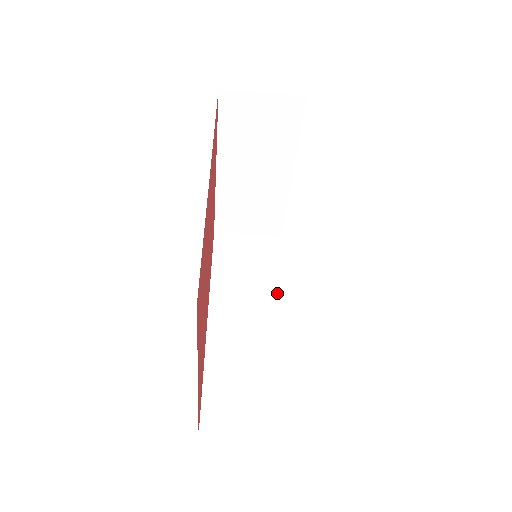
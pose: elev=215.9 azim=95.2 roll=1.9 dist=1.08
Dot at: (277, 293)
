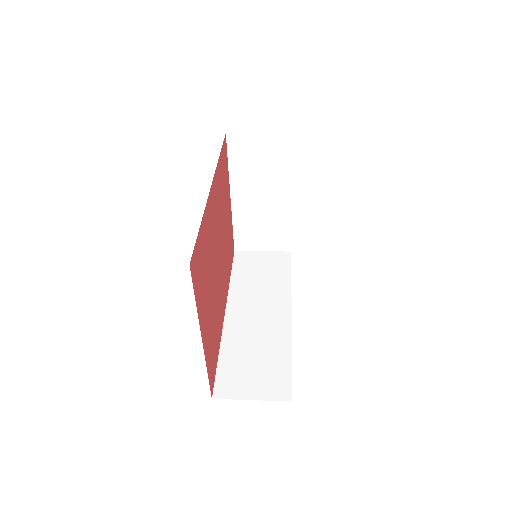
Dot at: (284, 295)
